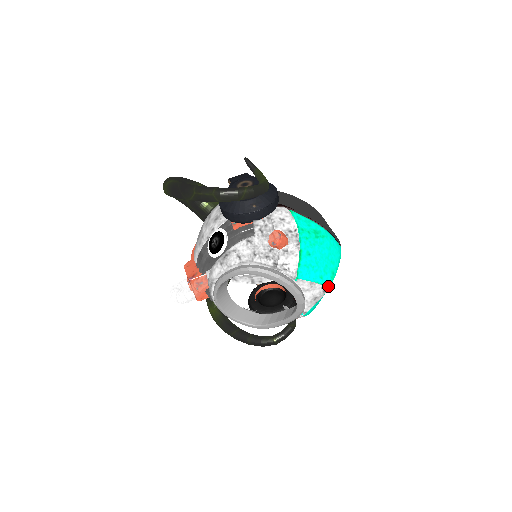
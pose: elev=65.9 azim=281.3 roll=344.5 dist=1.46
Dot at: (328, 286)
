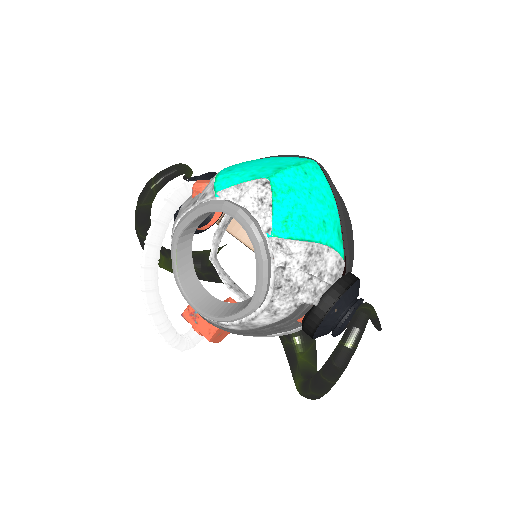
Dot at: (267, 177)
